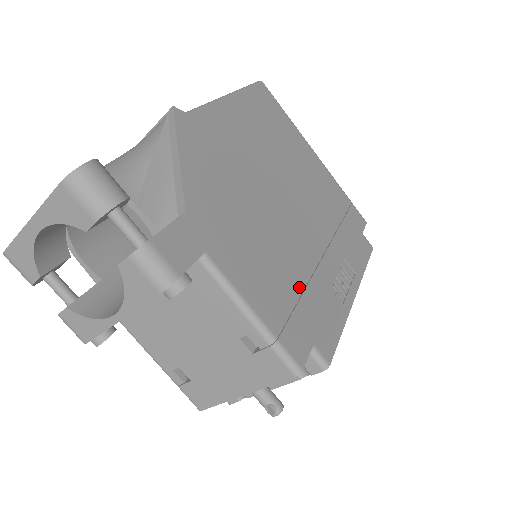
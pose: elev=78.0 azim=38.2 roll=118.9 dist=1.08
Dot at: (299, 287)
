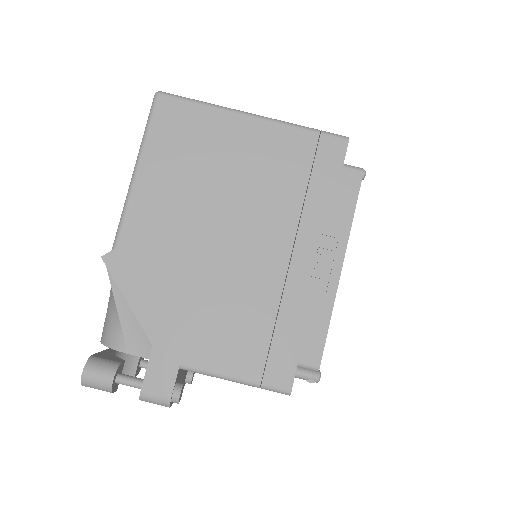
Dot at: (270, 319)
